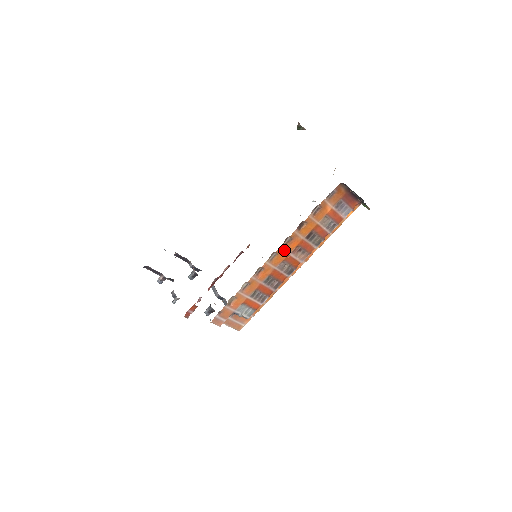
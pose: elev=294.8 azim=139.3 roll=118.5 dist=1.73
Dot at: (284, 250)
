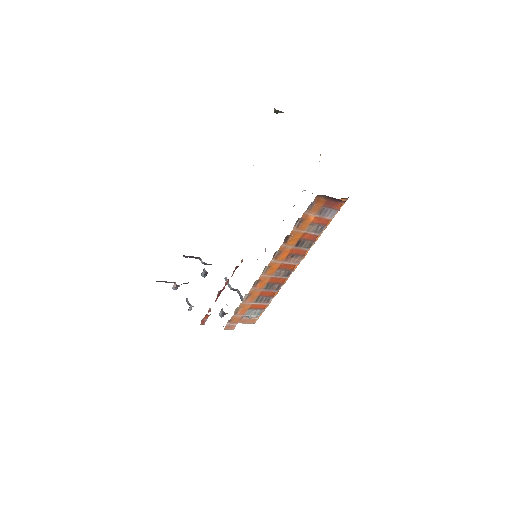
Dot at: (276, 262)
